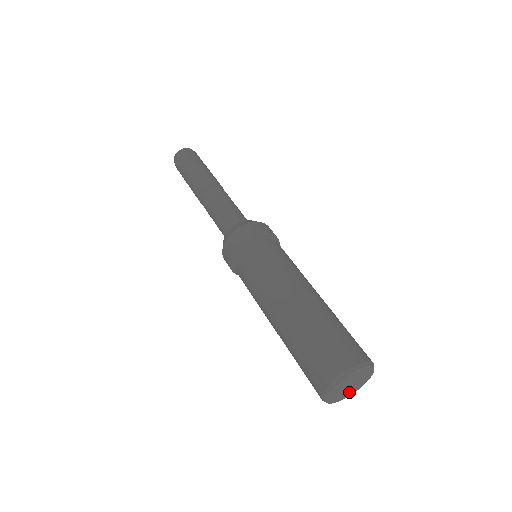
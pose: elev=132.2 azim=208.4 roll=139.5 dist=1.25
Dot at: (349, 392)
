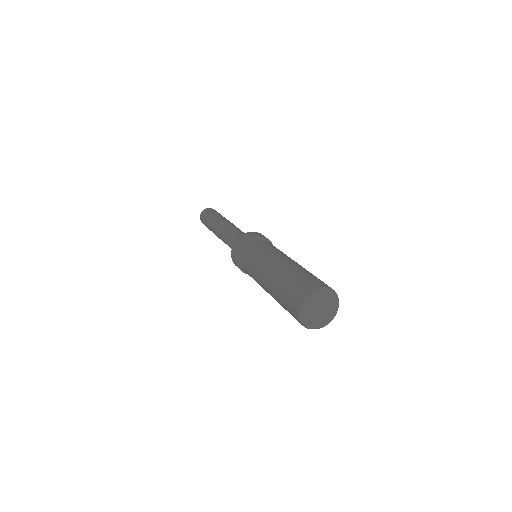
Dot at: (323, 320)
